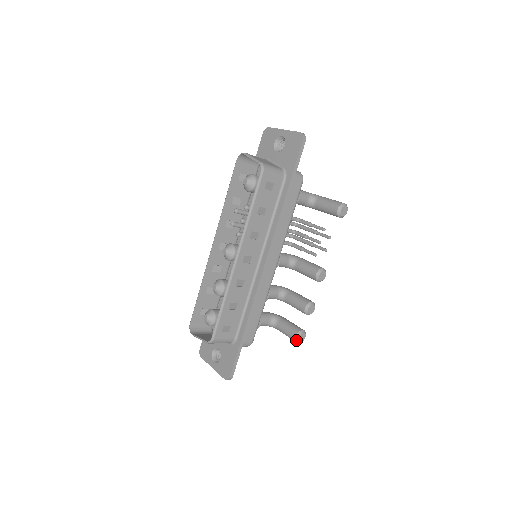
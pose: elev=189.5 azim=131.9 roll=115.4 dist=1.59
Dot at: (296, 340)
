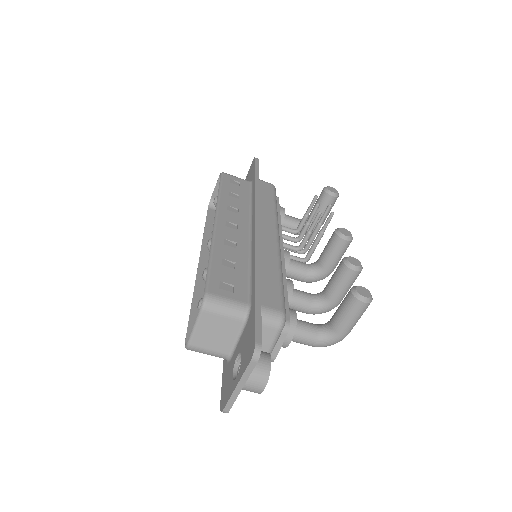
Dot at: (355, 295)
